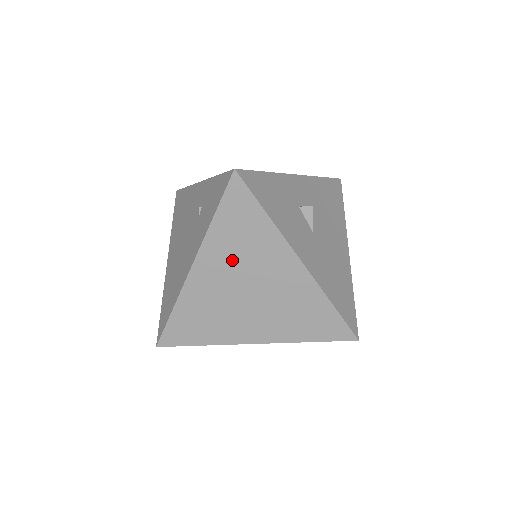
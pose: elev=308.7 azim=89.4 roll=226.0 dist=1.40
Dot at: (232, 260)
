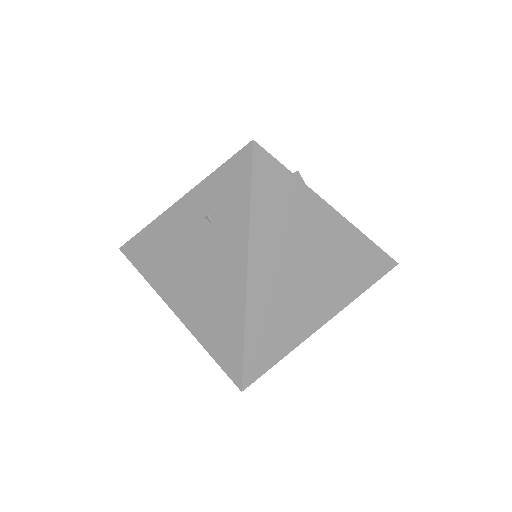
Dot at: (281, 241)
